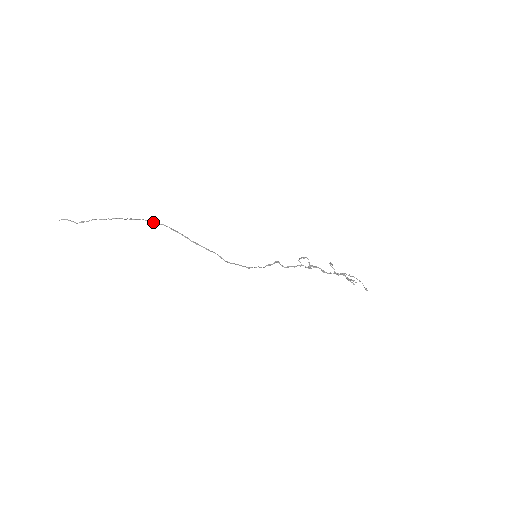
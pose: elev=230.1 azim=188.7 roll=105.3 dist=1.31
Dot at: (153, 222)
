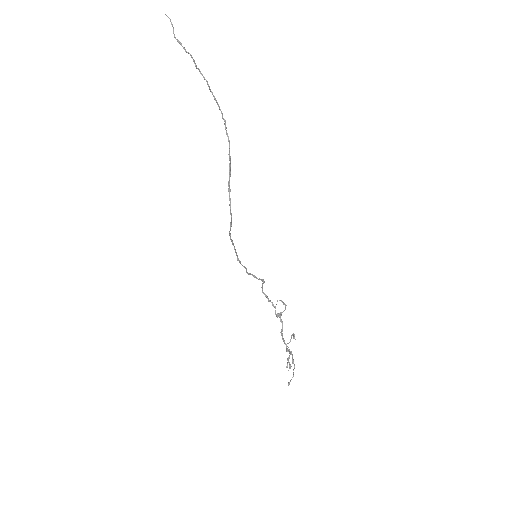
Dot at: (225, 125)
